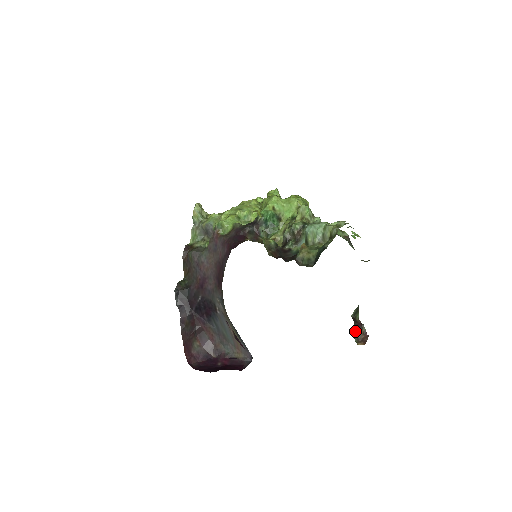
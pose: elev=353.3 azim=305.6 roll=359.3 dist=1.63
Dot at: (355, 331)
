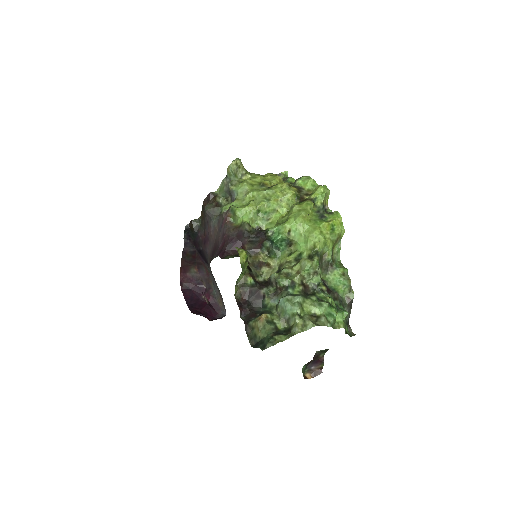
Dot at: (311, 364)
